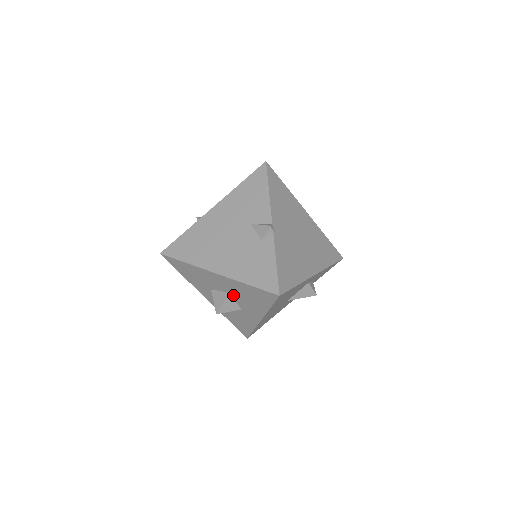
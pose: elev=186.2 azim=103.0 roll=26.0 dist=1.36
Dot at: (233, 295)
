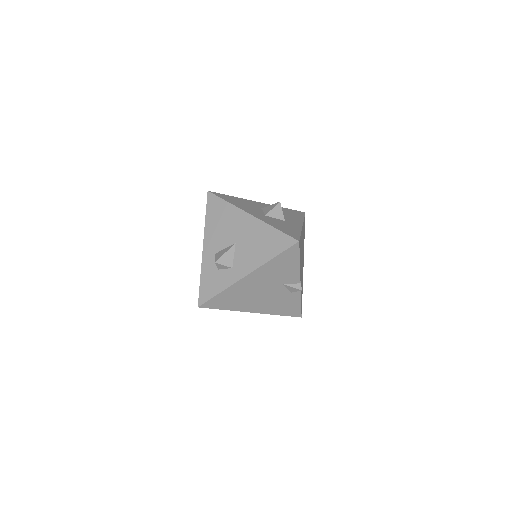
Dot at: occluded
